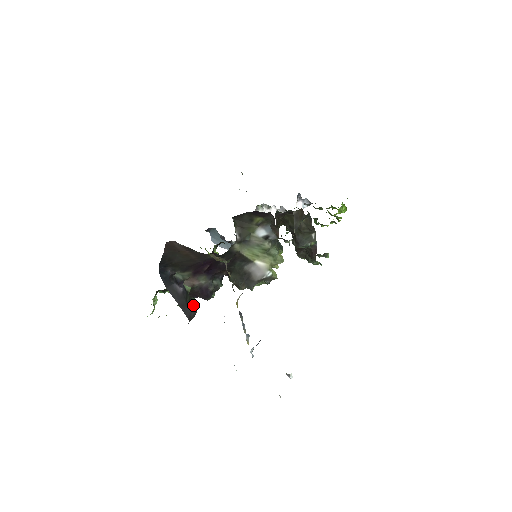
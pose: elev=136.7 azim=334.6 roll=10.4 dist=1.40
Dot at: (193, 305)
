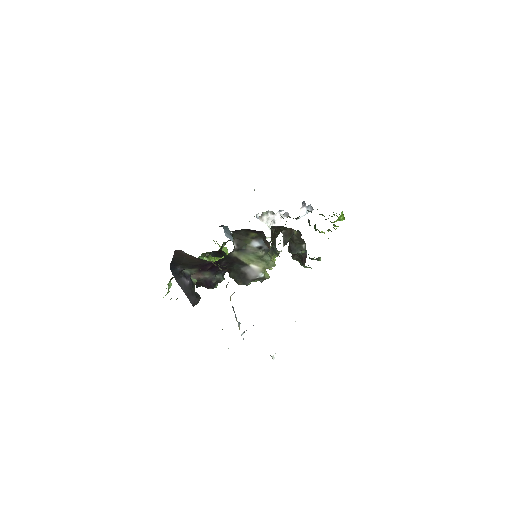
Dot at: (198, 294)
